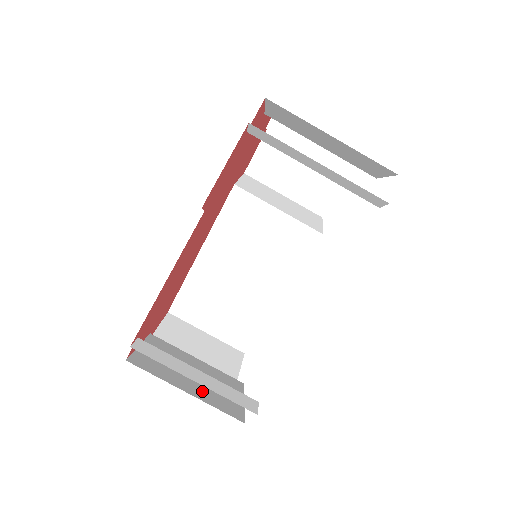
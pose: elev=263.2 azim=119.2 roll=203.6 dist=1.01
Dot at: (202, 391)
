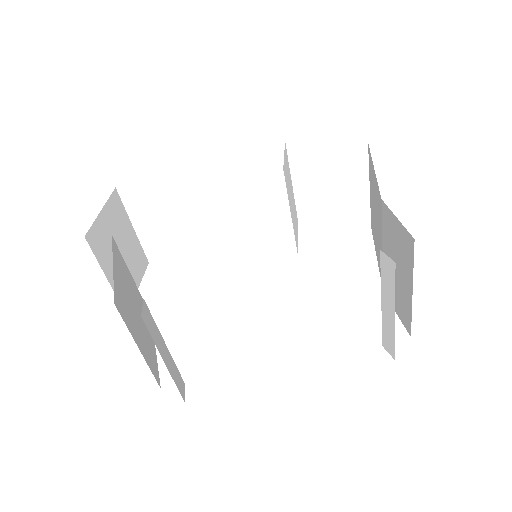
Dot at: (144, 343)
